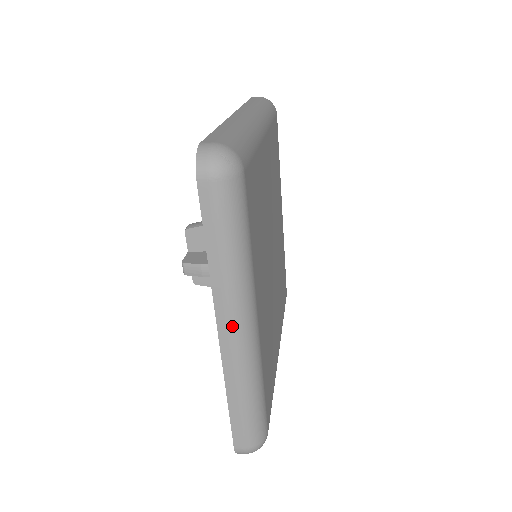
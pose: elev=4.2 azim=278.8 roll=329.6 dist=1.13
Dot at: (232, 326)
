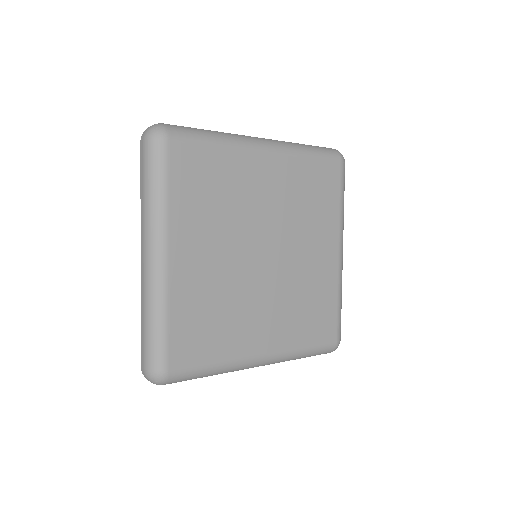
Dot at: (145, 249)
